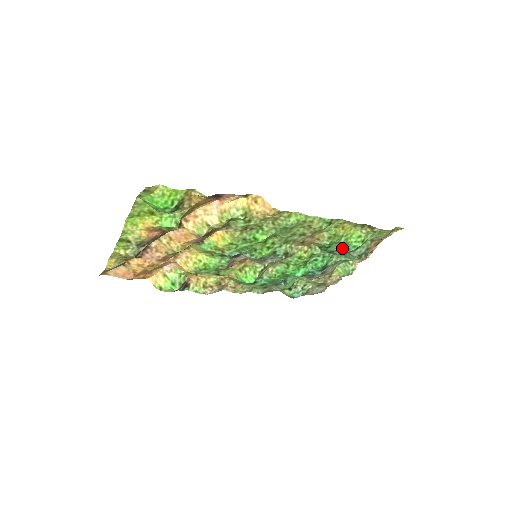
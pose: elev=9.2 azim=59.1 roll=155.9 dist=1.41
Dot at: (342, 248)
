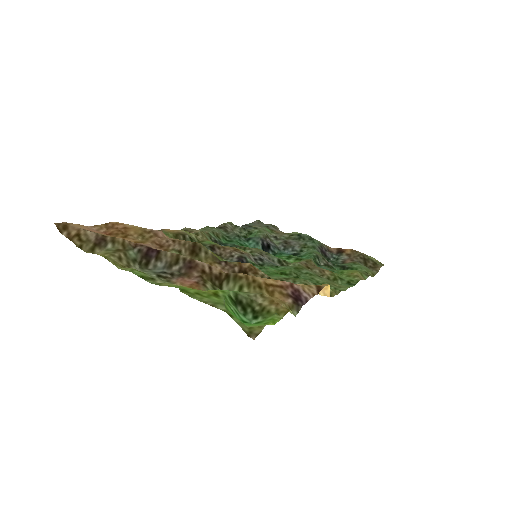
Dot at: occluded
